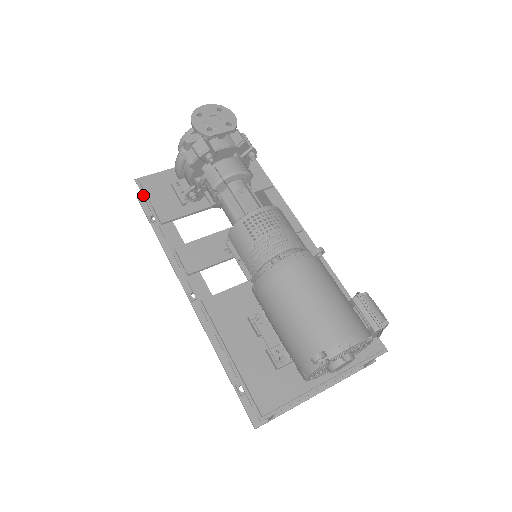
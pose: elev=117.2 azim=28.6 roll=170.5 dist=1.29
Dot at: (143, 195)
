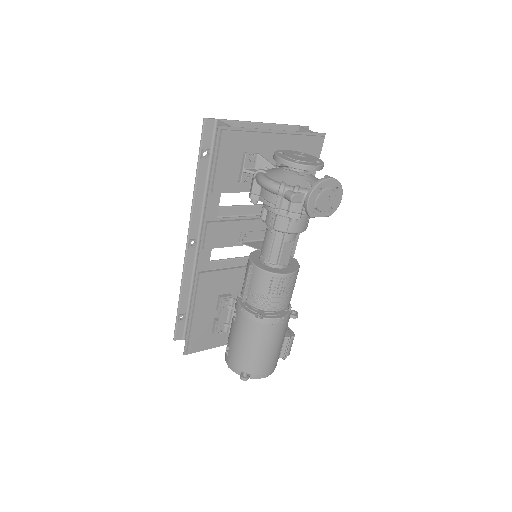
Dot at: (215, 151)
